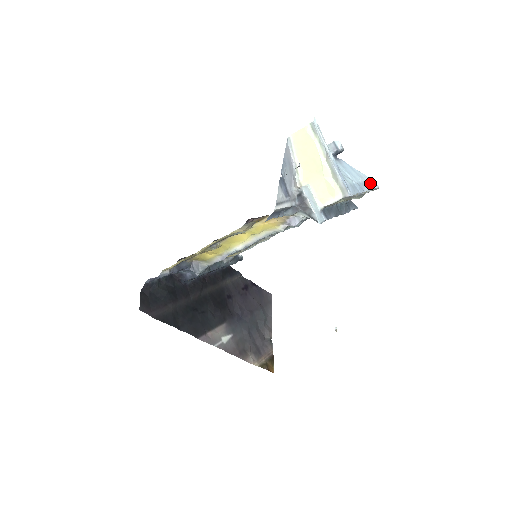
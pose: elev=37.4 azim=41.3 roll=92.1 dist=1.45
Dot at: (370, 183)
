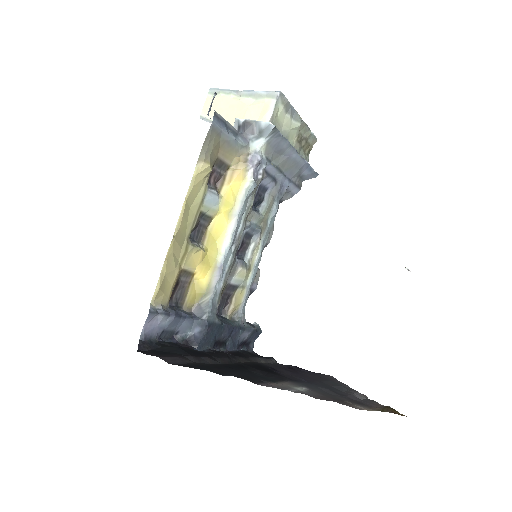
Dot at: occluded
